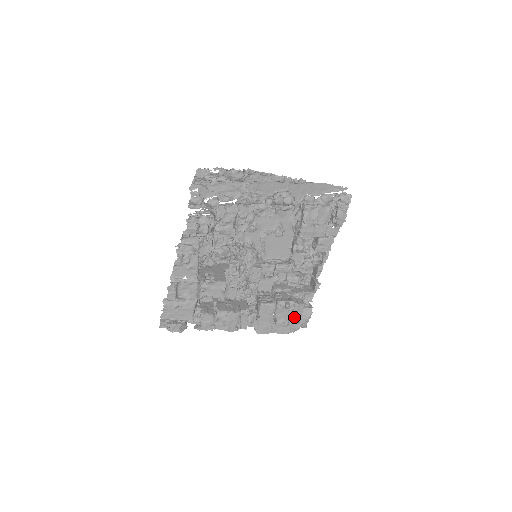
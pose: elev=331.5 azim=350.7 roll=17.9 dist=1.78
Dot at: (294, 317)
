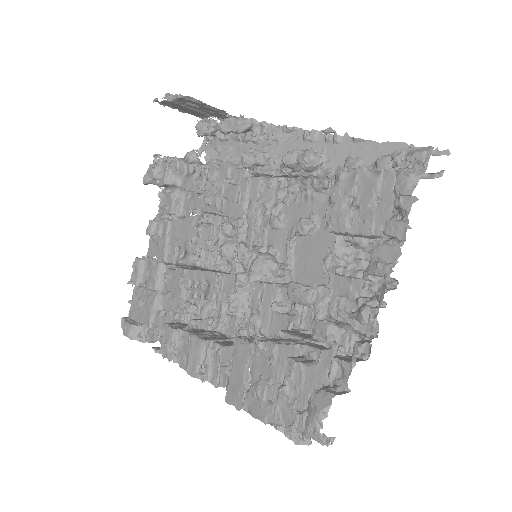
Dot at: (287, 392)
